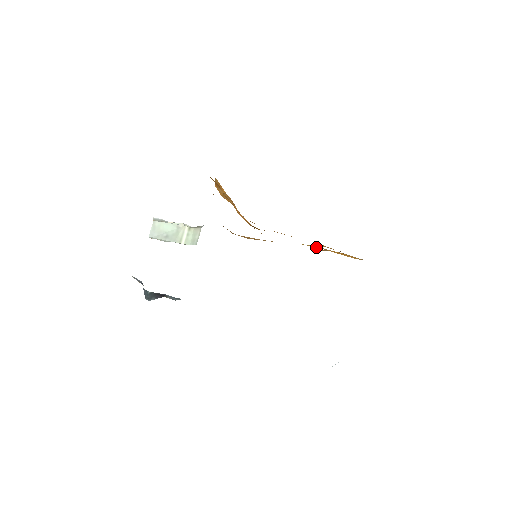
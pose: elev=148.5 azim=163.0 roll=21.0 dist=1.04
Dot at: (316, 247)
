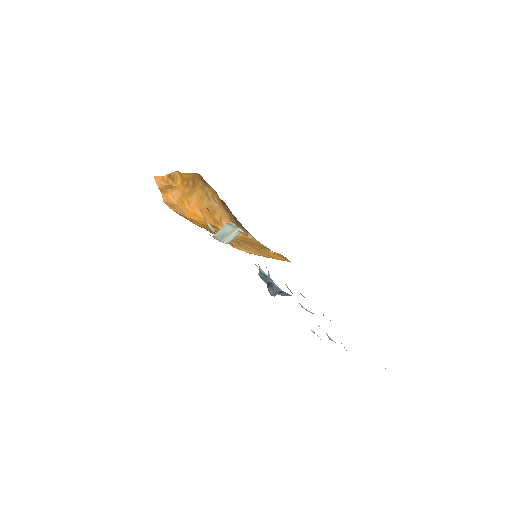
Dot at: (257, 248)
